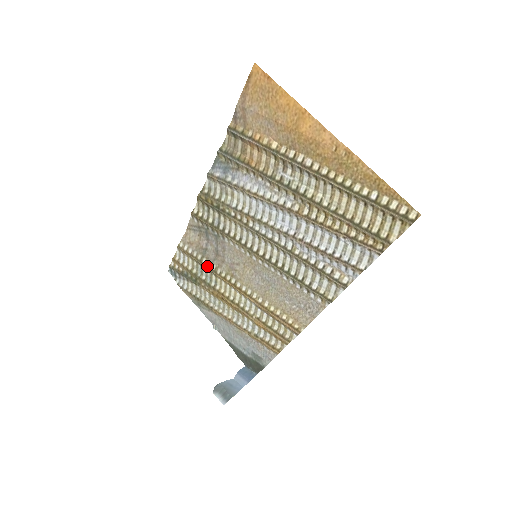
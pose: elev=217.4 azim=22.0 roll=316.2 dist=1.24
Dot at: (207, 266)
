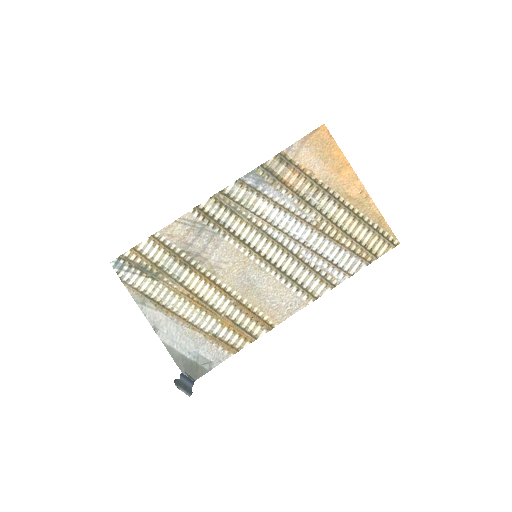
Dot at: (185, 260)
